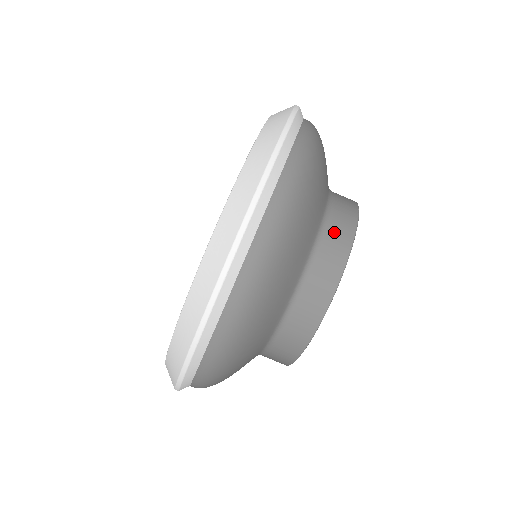
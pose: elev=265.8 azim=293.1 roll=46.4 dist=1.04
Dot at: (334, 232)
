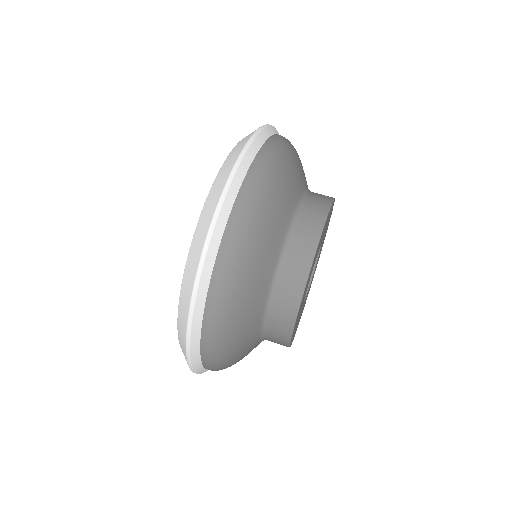
Dot at: occluded
